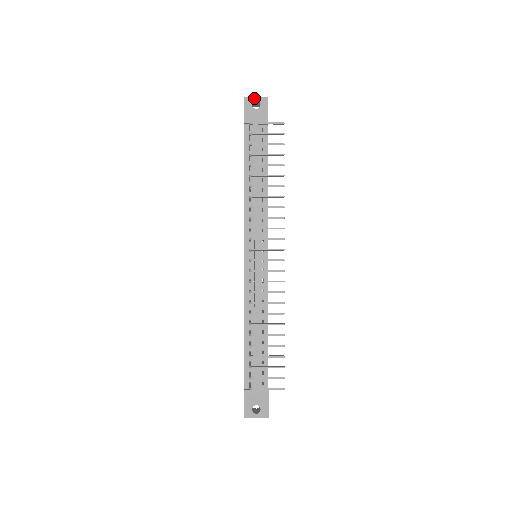
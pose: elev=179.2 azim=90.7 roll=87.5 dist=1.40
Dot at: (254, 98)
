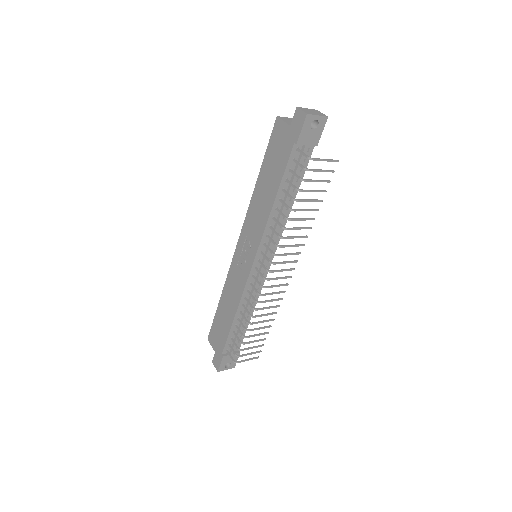
Dot at: (315, 117)
